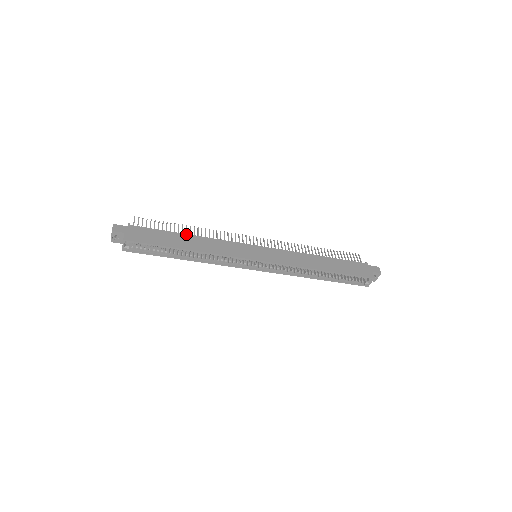
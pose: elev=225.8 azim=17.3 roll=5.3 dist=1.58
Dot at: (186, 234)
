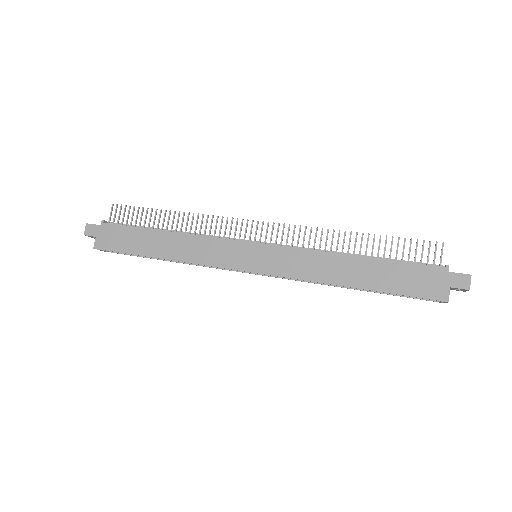
Dot at: (163, 231)
